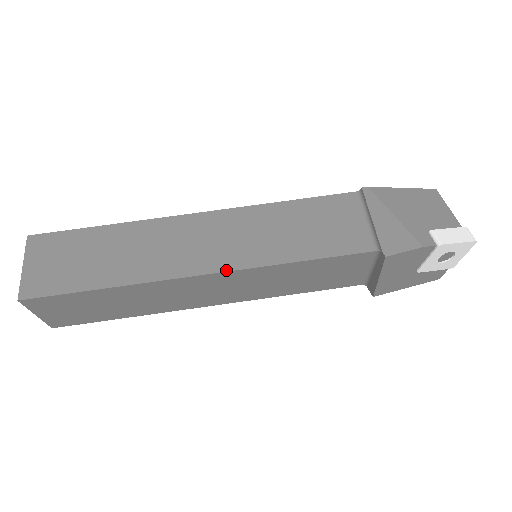
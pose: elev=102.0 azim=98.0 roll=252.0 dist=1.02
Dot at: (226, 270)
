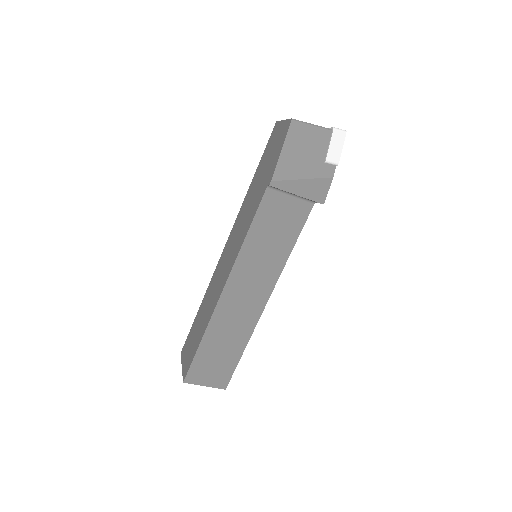
Dot at: (272, 291)
